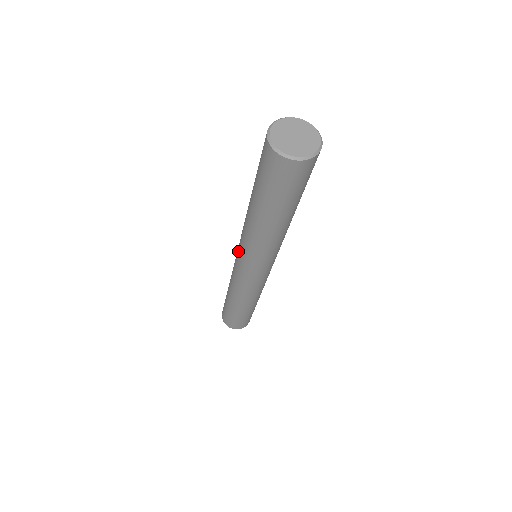
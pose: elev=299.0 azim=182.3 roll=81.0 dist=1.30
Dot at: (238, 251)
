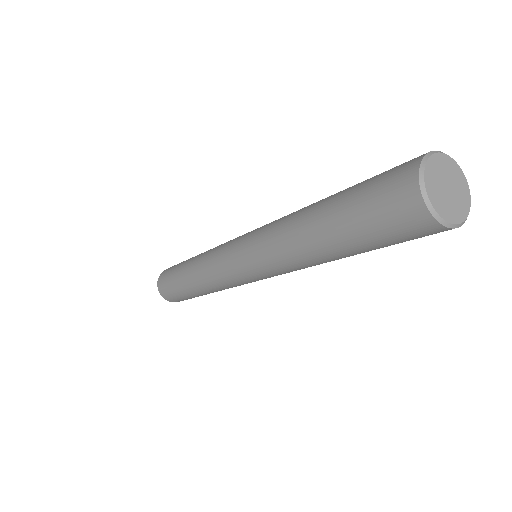
Dot at: (243, 242)
